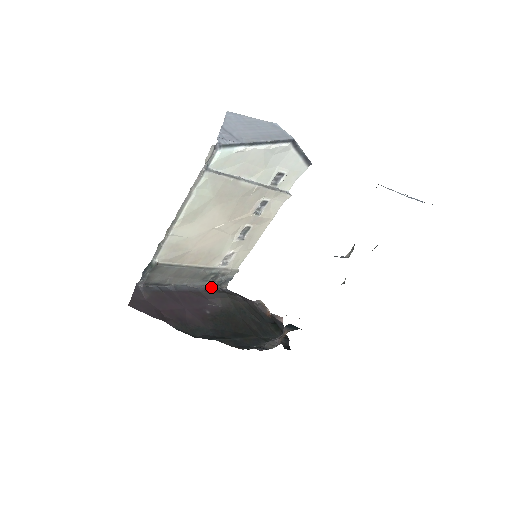
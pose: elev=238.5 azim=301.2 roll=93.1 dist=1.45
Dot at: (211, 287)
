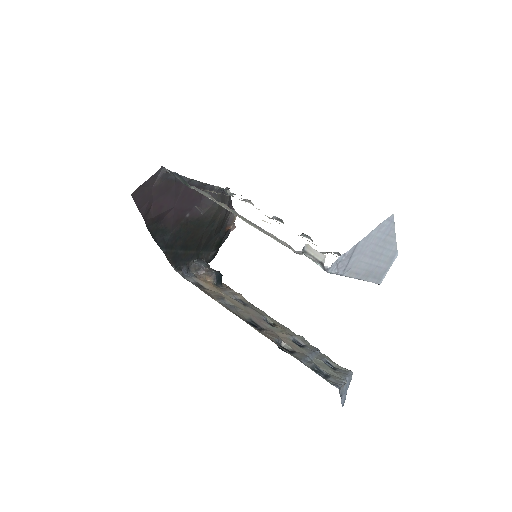
Dot at: (218, 189)
